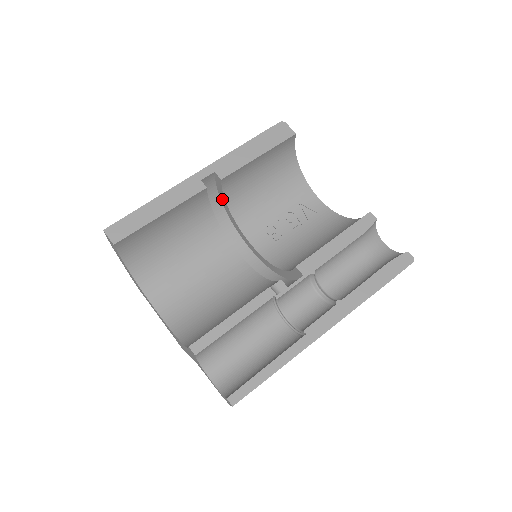
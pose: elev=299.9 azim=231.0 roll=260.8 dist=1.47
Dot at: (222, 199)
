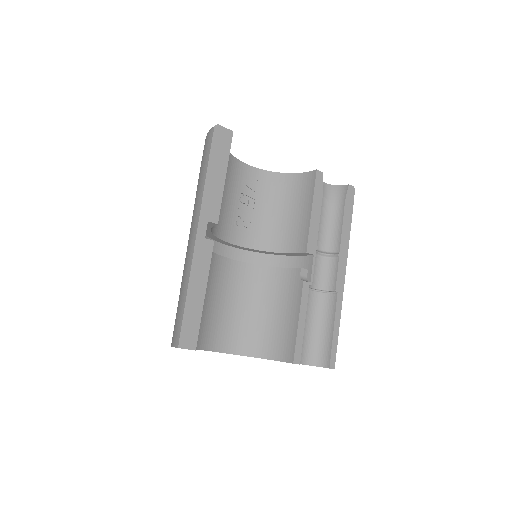
Dot at: occluded
